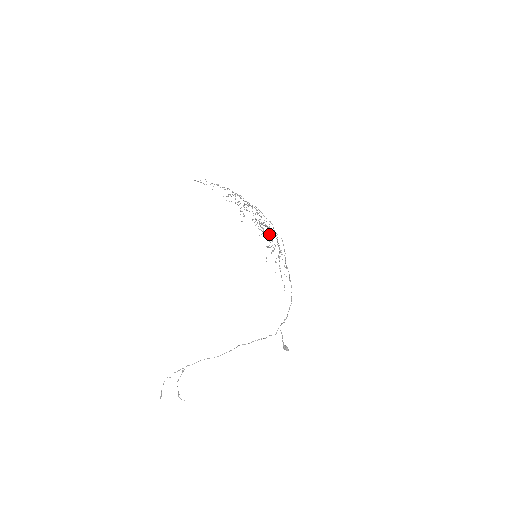
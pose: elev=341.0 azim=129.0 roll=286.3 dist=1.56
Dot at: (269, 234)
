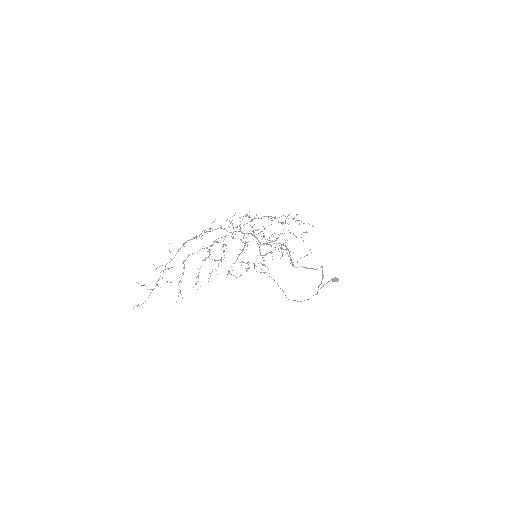
Dot at: occluded
